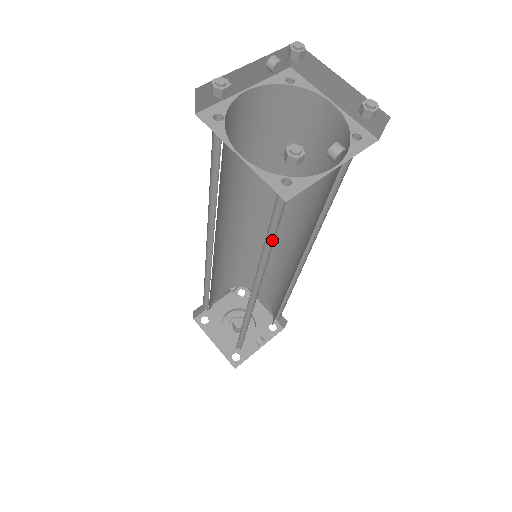
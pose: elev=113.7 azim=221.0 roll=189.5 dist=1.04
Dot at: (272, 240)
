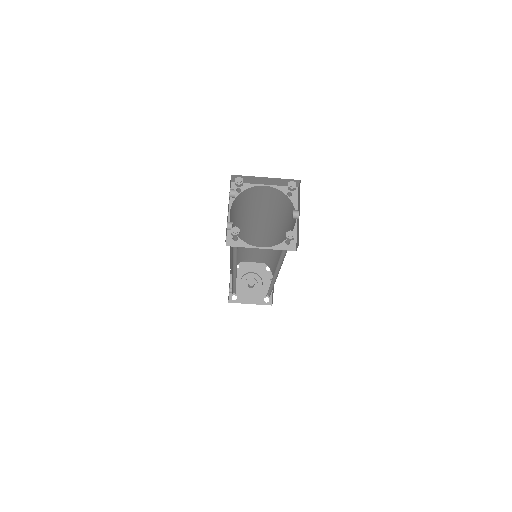
Dot at: (282, 256)
